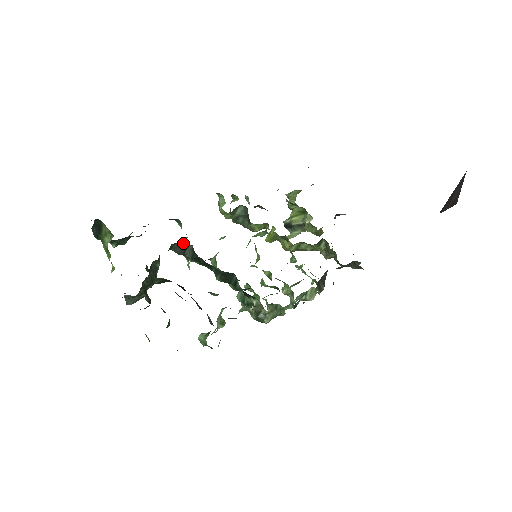
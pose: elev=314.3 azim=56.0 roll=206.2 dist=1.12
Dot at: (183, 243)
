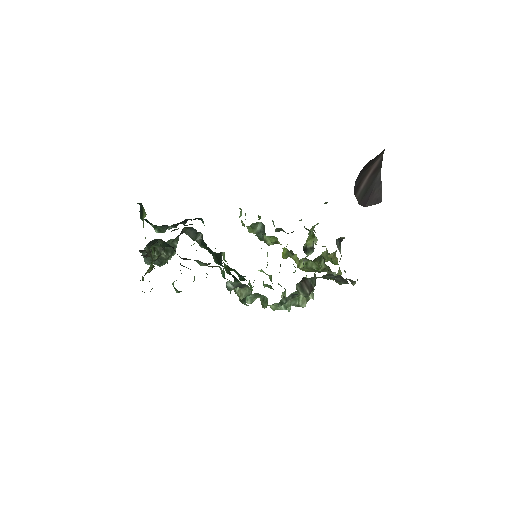
Dot at: (194, 229)
